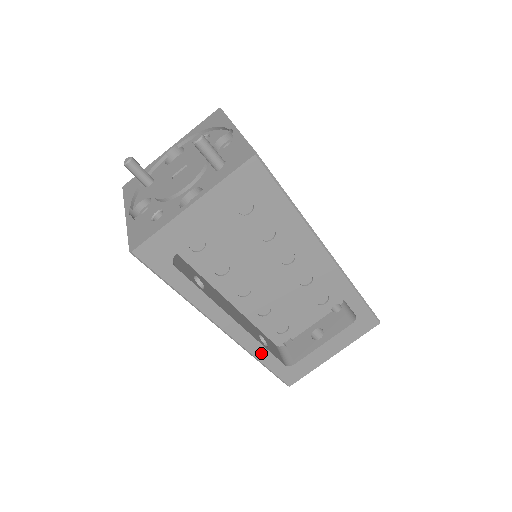
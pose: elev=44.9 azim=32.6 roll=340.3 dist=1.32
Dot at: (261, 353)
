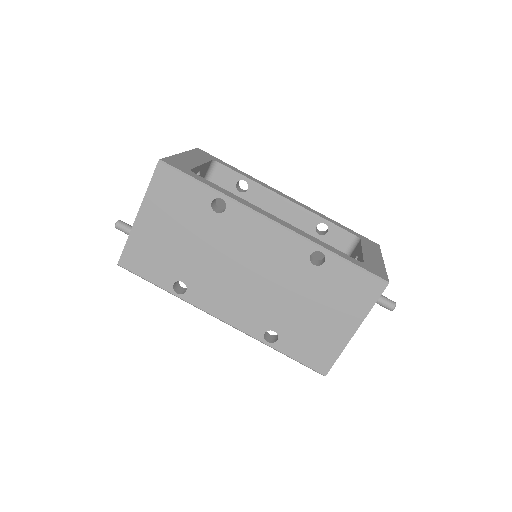
Dot at: (324, 245)
